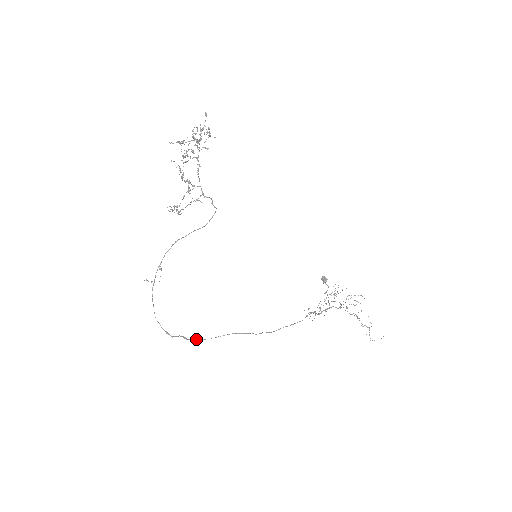
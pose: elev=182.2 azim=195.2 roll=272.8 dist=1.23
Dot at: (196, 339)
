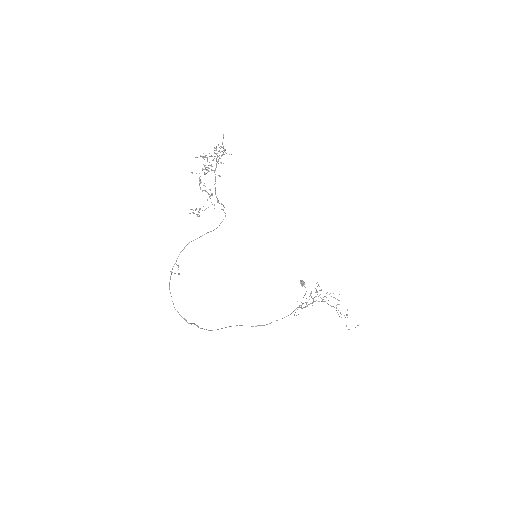
Dot at: occluded
